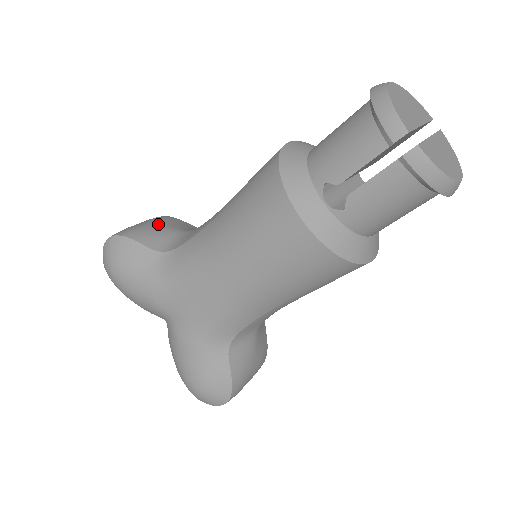
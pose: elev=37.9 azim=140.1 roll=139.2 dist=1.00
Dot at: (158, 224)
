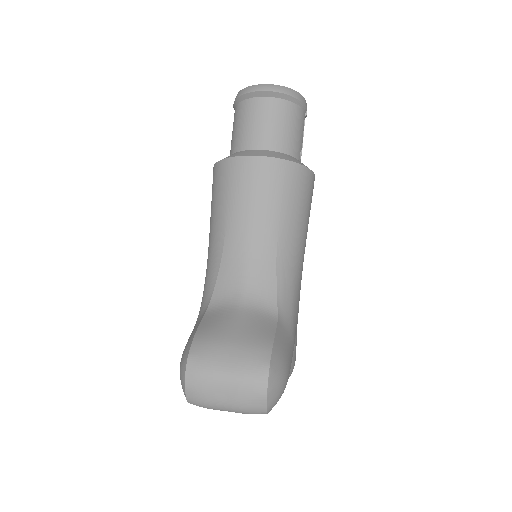
Dot at: occluded
